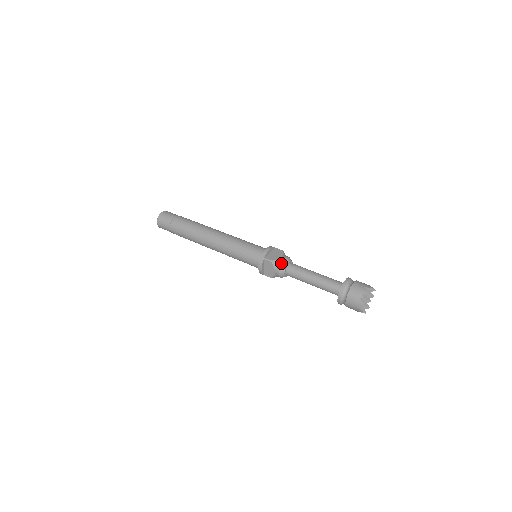
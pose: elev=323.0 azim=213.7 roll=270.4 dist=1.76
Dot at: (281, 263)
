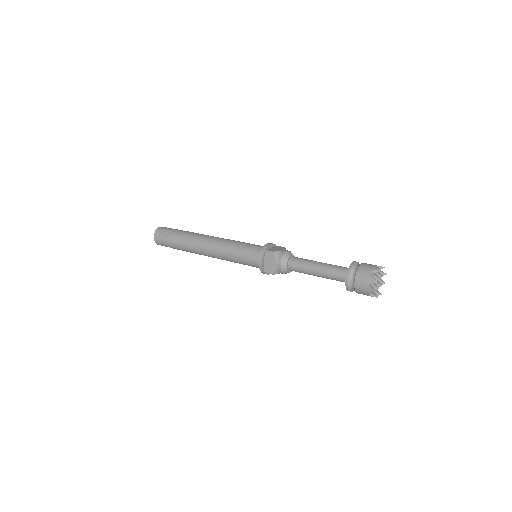
Dot at: (283, 254)
